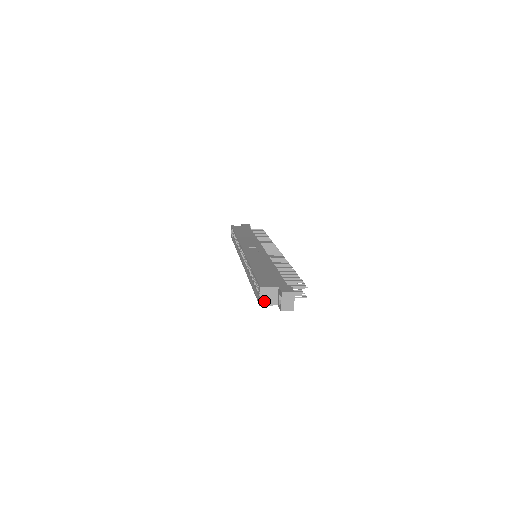
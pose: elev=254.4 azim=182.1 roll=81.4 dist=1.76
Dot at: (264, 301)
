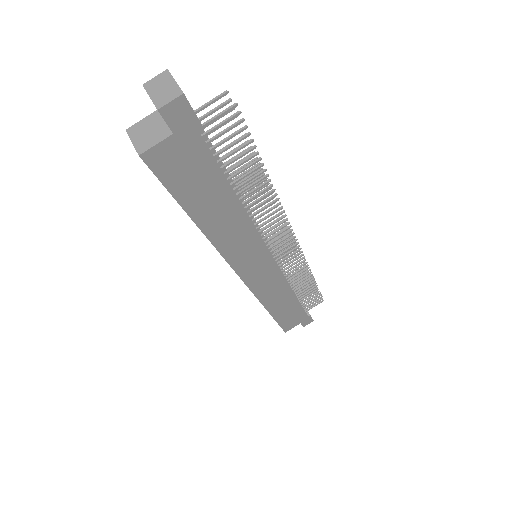
Dot at: (143, 144)
